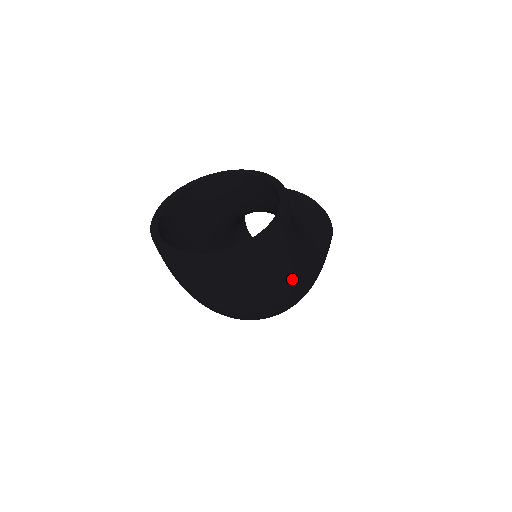
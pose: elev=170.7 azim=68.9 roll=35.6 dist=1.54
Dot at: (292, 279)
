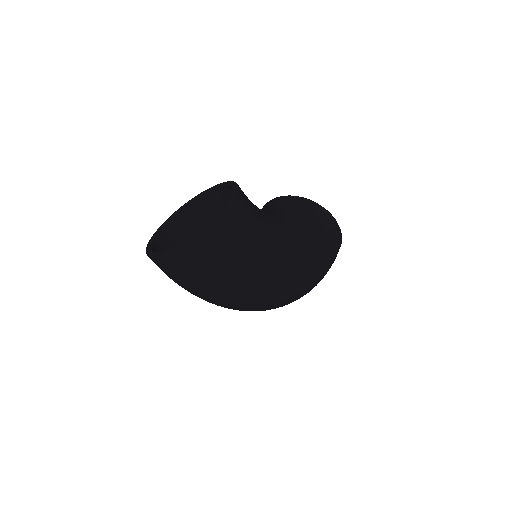
Dot at: (265, 262)
